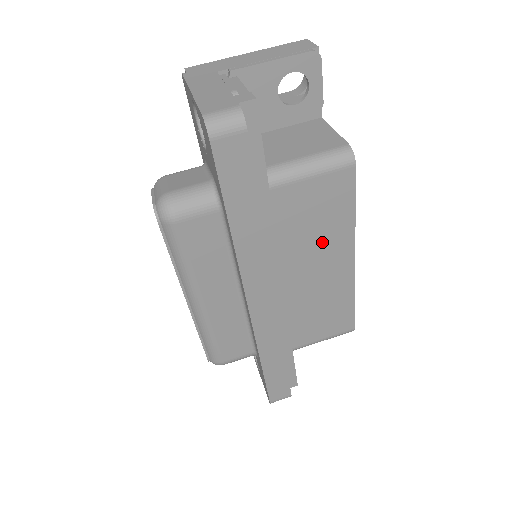
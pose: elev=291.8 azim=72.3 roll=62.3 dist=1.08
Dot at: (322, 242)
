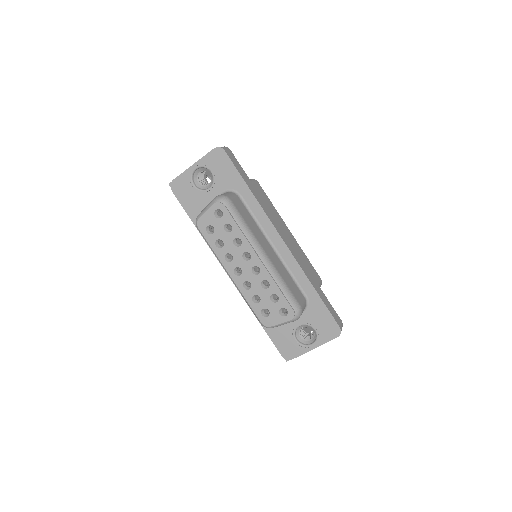
Dot at: (275, 218)
